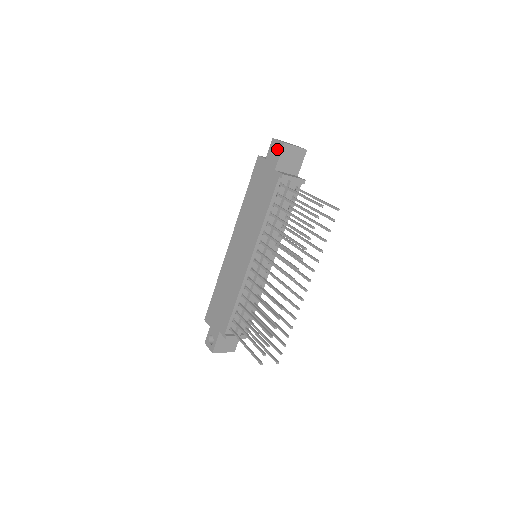
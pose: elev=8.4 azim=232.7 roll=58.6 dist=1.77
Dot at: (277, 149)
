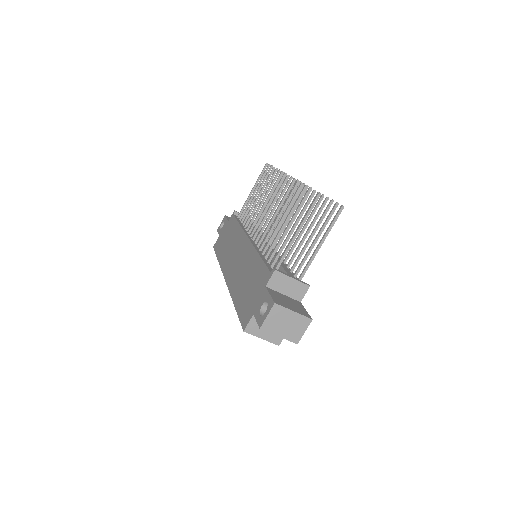
Dot at: occluded
